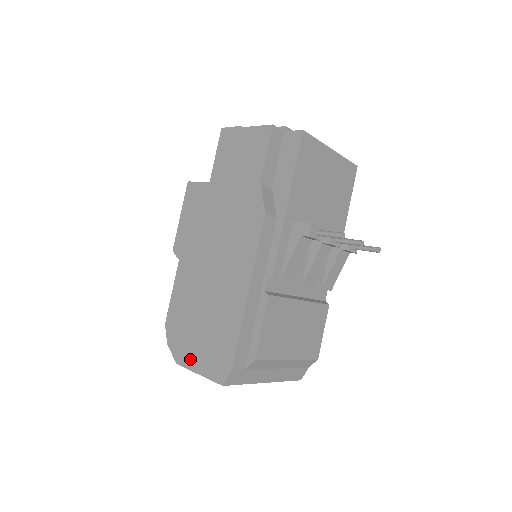
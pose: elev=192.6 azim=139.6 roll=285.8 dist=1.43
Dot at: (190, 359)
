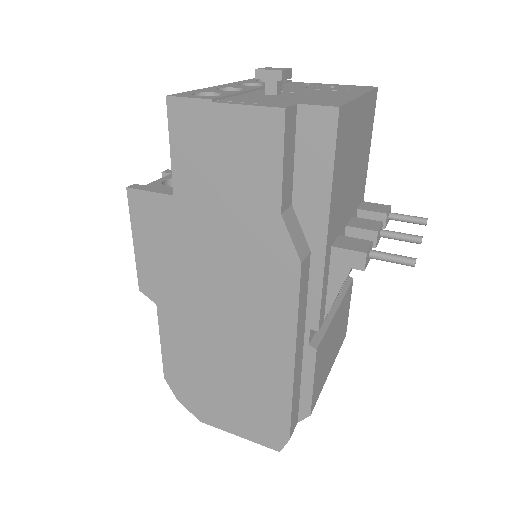
Dot at: (220, 420)
